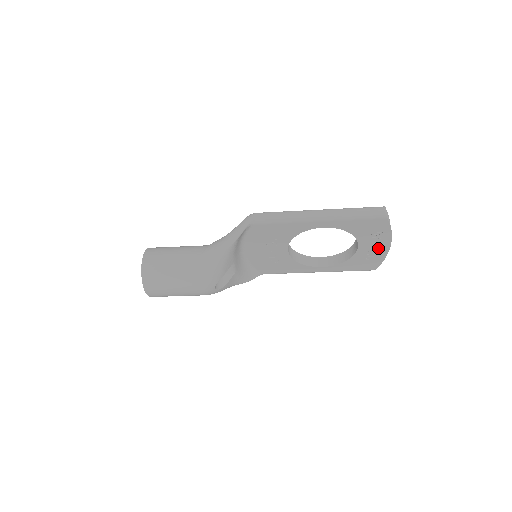
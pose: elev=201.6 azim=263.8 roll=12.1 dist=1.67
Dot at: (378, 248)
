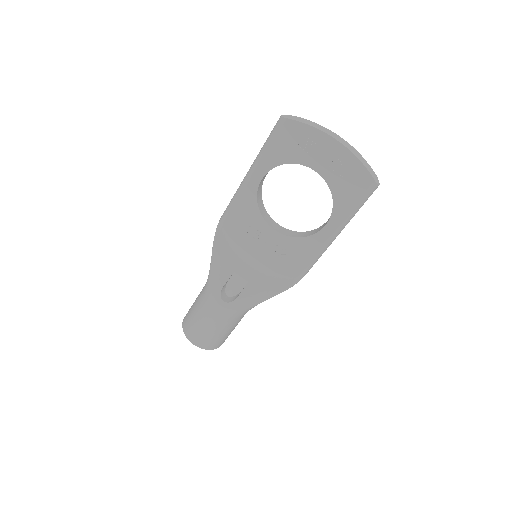
Dot at: (332, 154)
